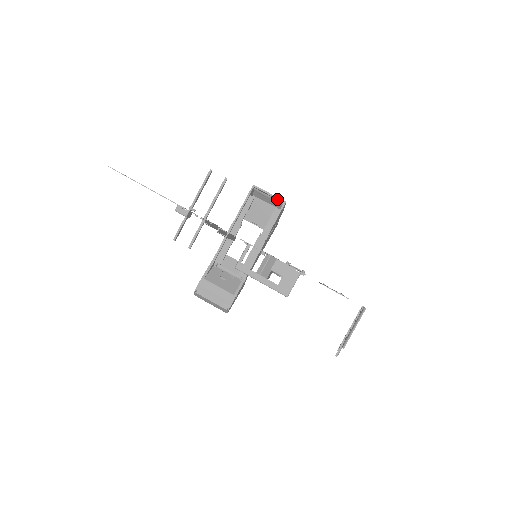
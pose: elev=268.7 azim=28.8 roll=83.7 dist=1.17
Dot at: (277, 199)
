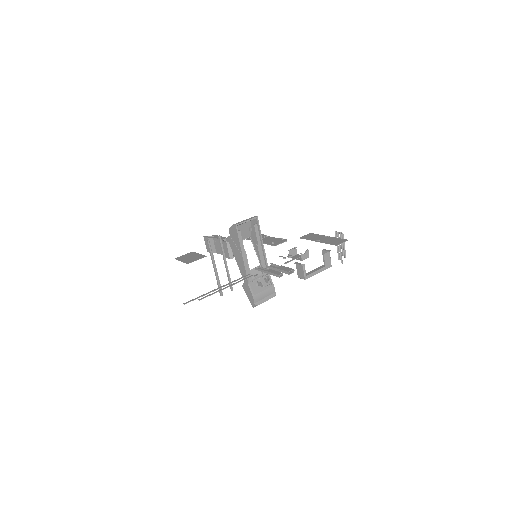
Dot at: (252, 219)
